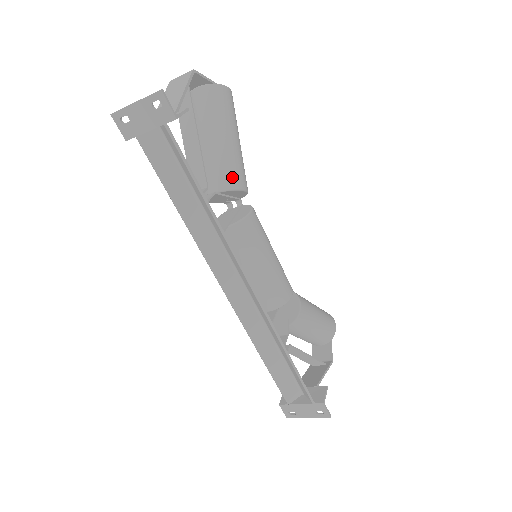
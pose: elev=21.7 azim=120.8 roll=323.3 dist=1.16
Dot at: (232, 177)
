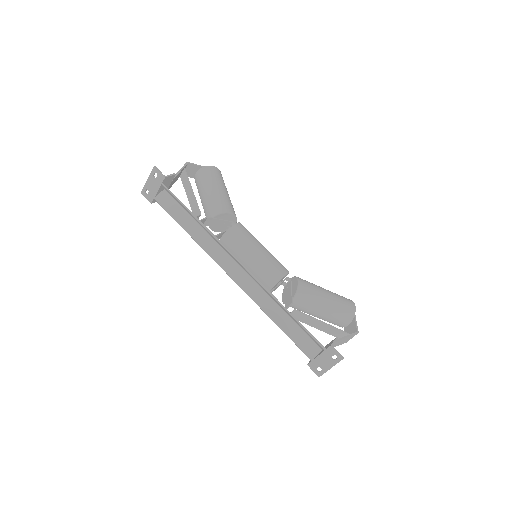
Dot at: (219, 207)
